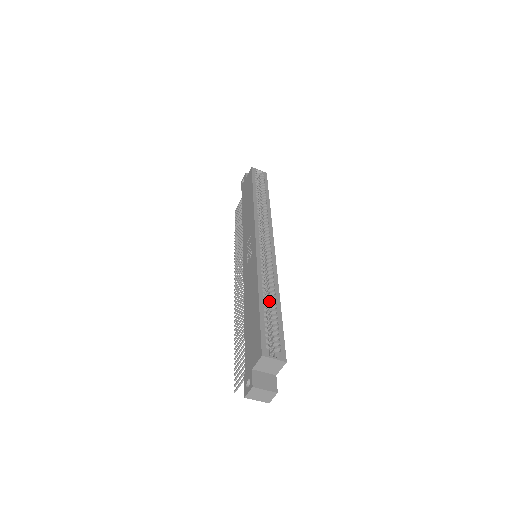
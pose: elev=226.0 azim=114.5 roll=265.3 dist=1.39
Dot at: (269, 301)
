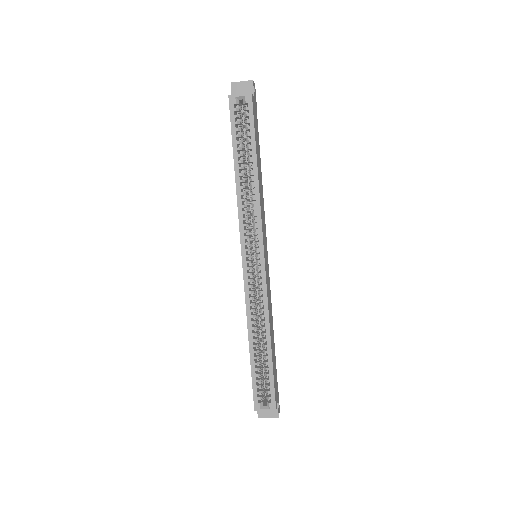
Dot at: occluded
